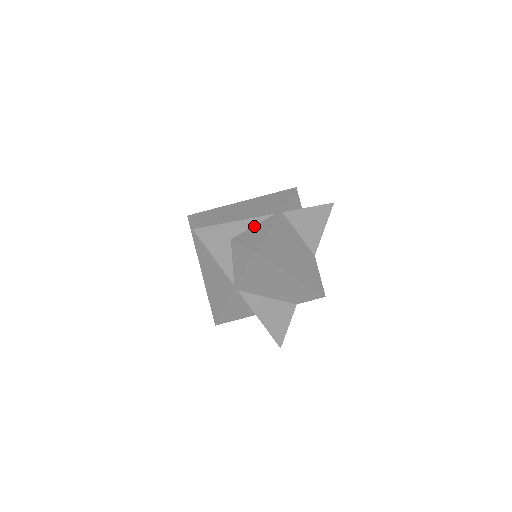
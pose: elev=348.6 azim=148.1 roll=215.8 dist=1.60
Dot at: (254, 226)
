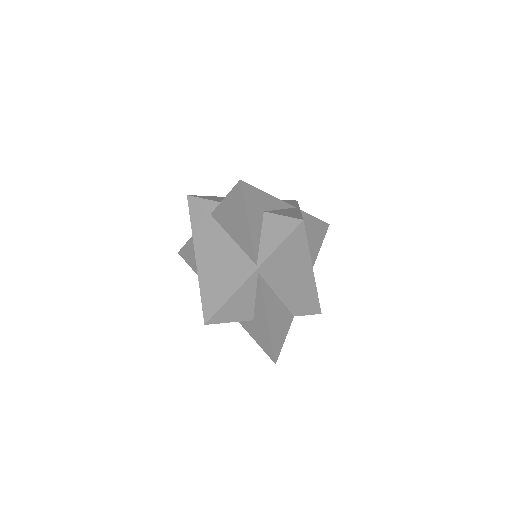
Dot at: (281, 209)
